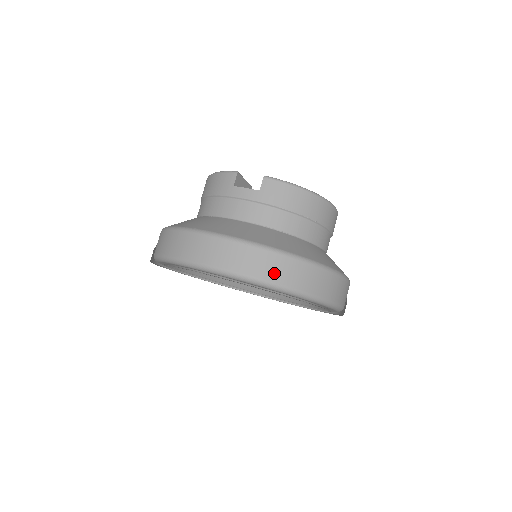
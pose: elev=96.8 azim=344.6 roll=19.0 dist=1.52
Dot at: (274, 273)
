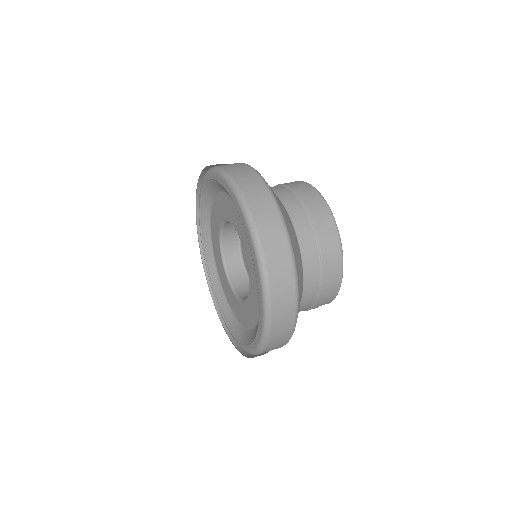
Dot at: (228, 166)
